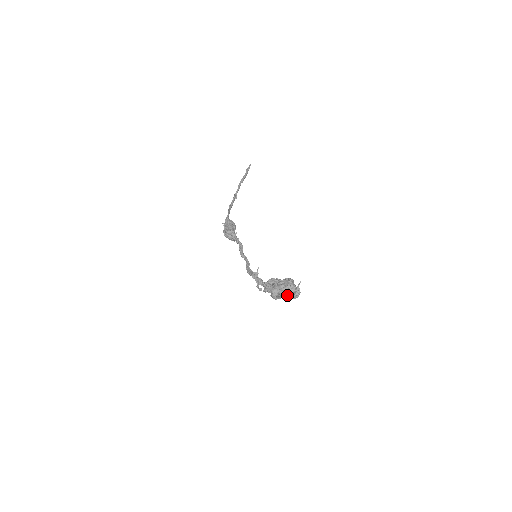
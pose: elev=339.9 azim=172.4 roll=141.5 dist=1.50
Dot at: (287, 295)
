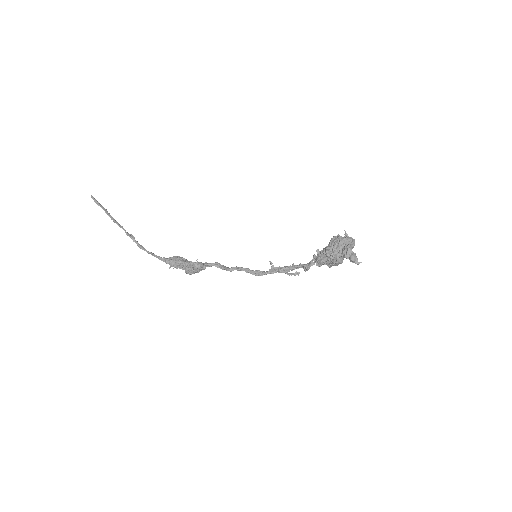
Dot at: occluded
